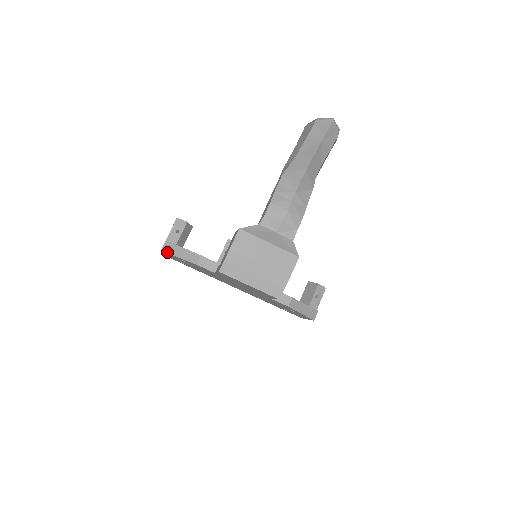
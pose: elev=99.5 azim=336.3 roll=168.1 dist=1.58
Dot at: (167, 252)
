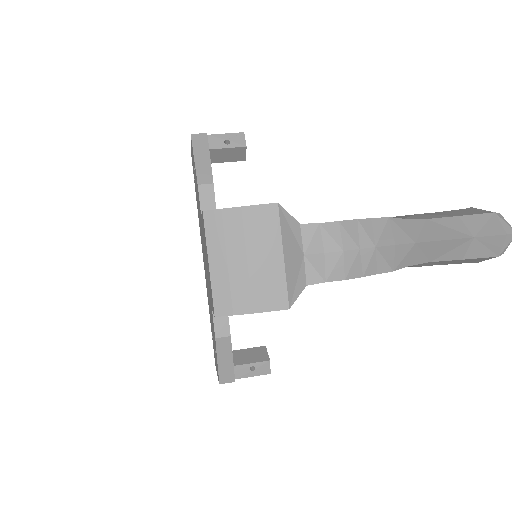
Dot at: (193, 142)
